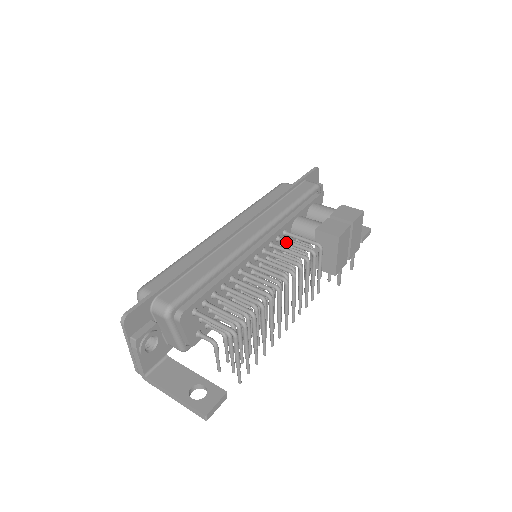
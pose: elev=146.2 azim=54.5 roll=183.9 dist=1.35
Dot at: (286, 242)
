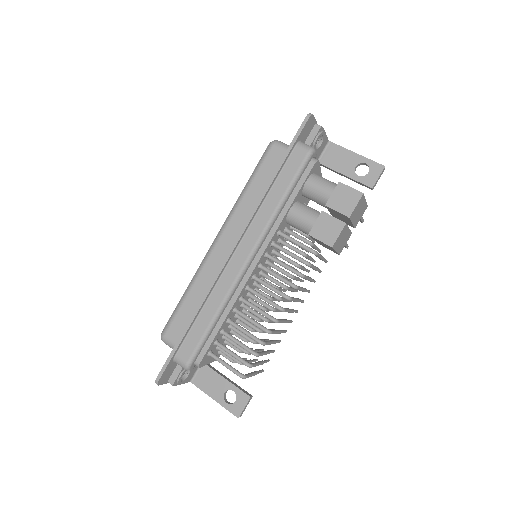
Dot at: (280, 250)
